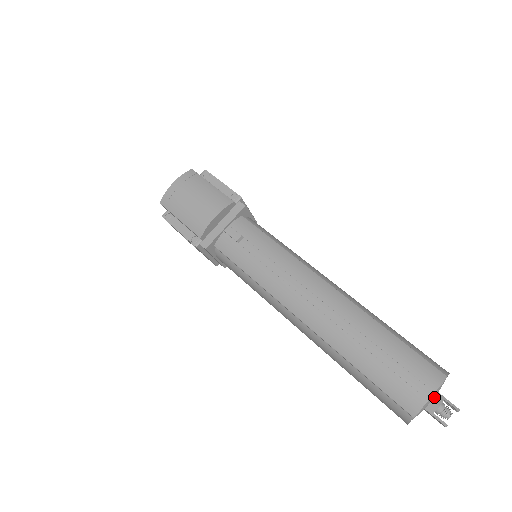
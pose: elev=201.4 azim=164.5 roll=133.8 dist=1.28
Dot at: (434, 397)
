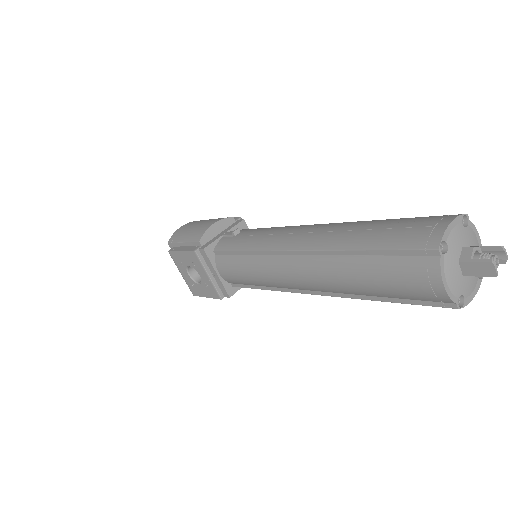
Dot at: (465, 246)
